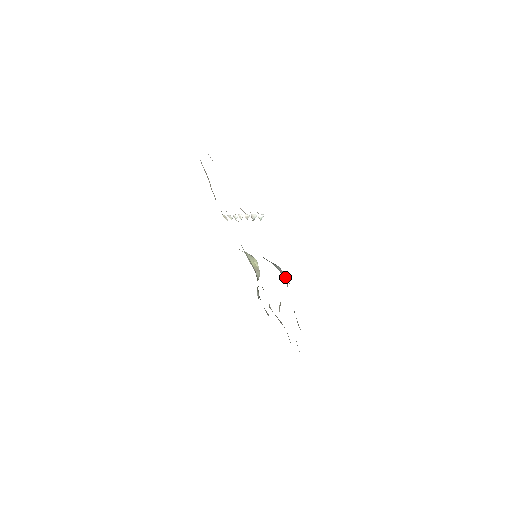
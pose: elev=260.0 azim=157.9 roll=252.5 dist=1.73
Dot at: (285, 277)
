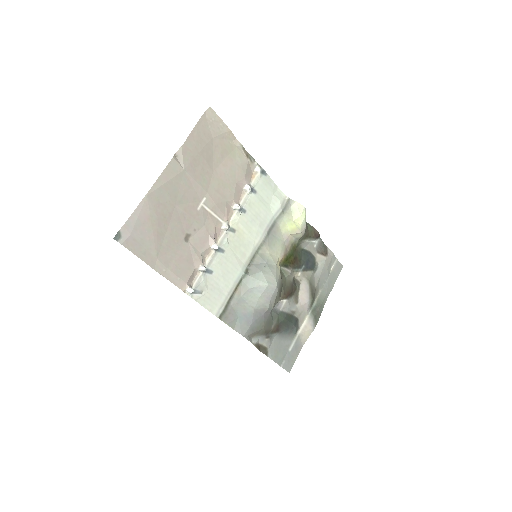
Dot at: (238, 324)
